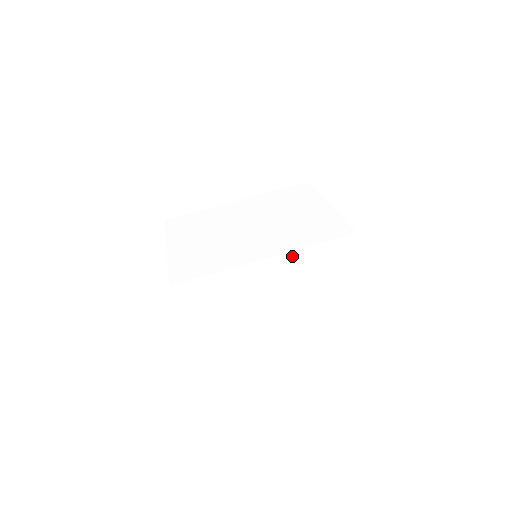
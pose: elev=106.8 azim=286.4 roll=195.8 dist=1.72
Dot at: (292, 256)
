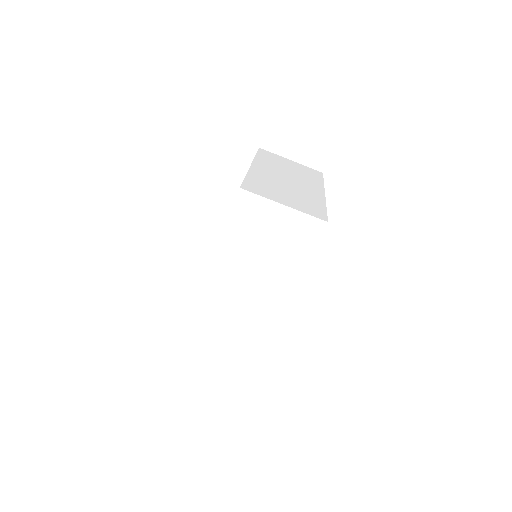
Dot at: (221, 256)
